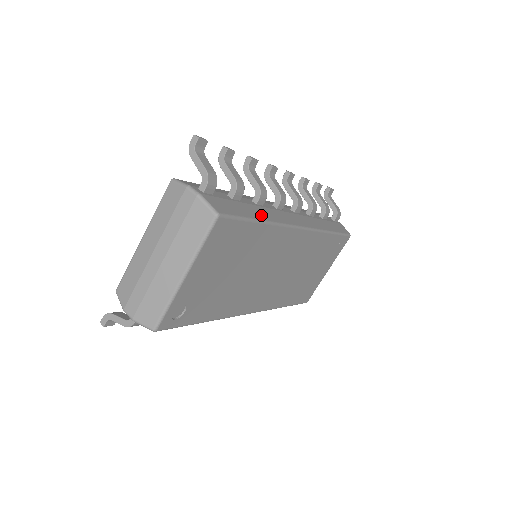
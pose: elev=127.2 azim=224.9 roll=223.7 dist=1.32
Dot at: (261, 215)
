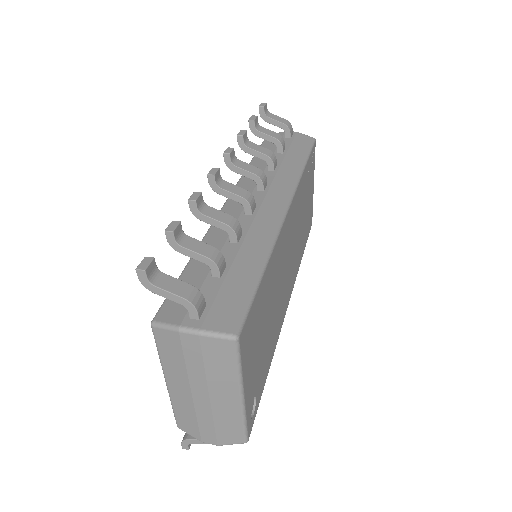
Dot at: (255, 259)
